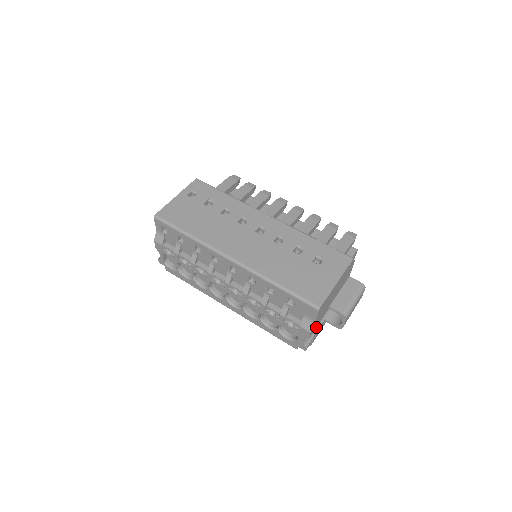
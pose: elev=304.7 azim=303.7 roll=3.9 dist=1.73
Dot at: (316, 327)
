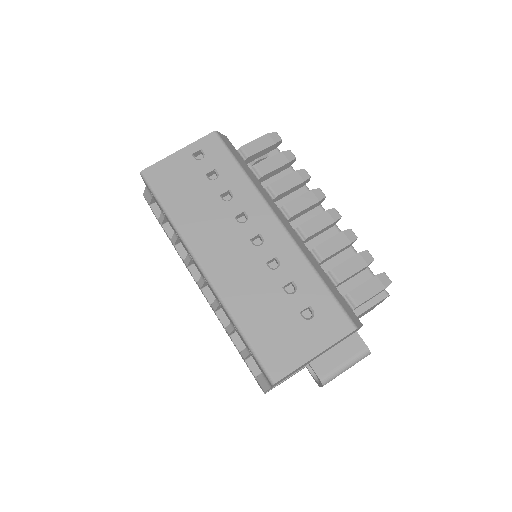
Dot at: occluded
